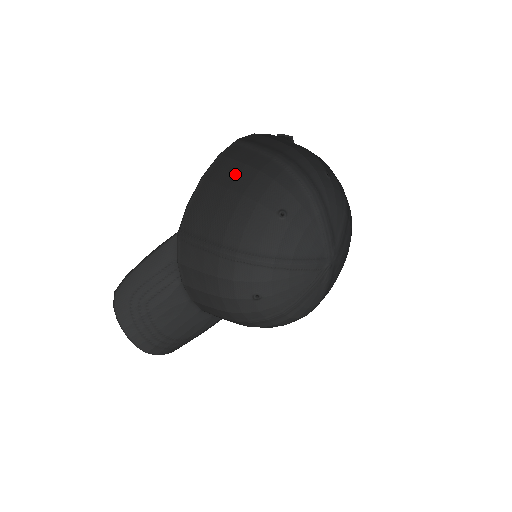
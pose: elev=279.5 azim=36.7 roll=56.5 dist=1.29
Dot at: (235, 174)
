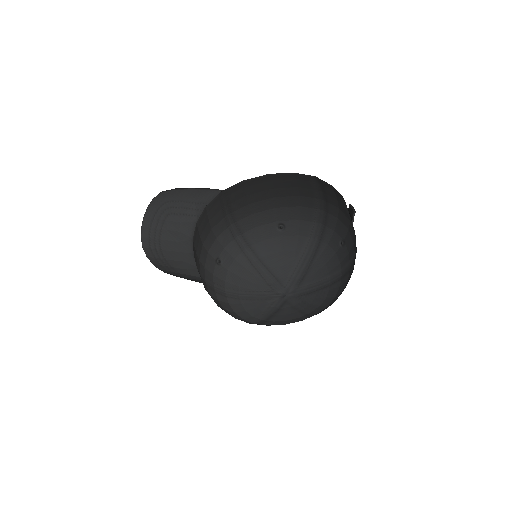
Dot at: (286, 186)
